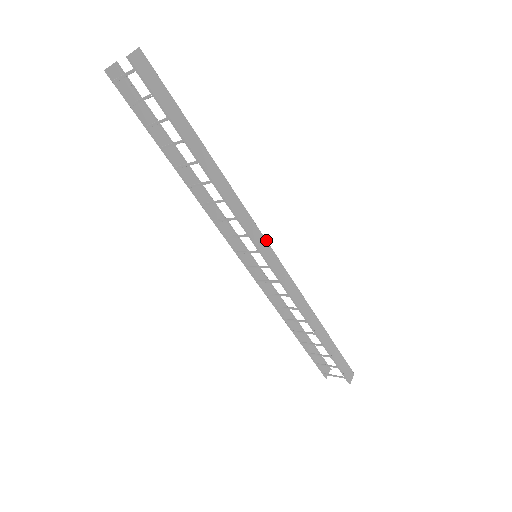
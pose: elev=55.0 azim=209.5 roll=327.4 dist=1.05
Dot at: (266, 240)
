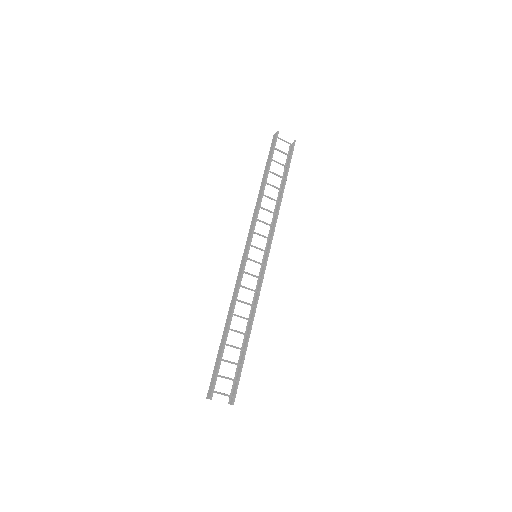
Dot at: (266, 253)
